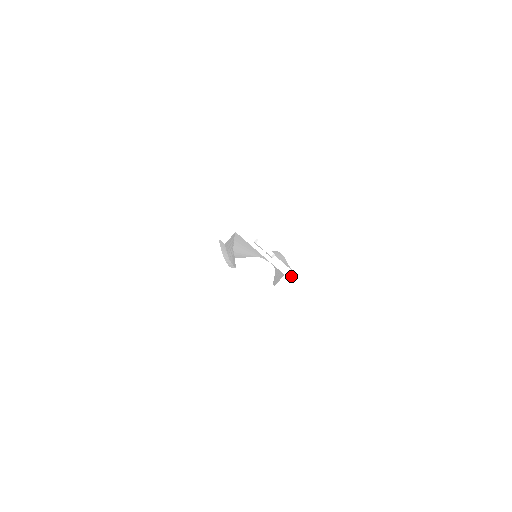
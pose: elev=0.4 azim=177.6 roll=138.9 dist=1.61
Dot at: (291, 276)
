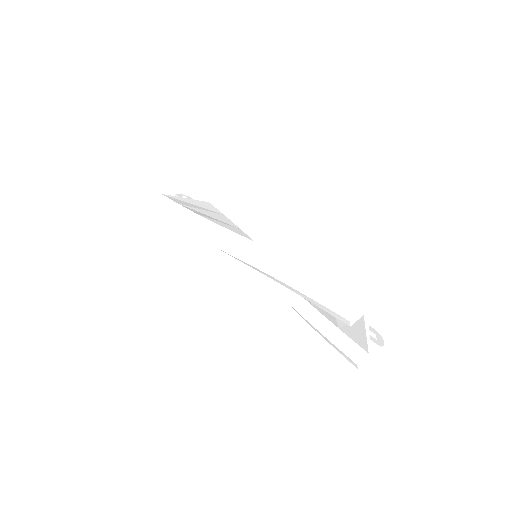
Dot at: (371, 354)
